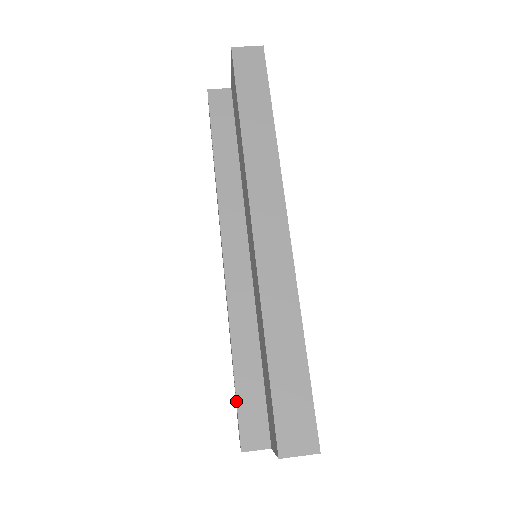
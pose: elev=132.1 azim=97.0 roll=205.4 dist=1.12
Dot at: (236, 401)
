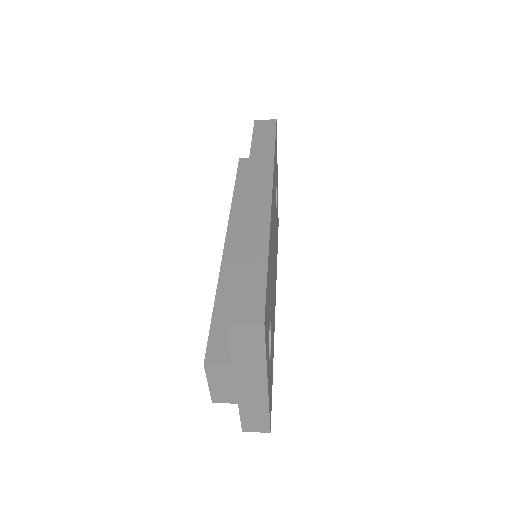
Dot at: (210, 327)
